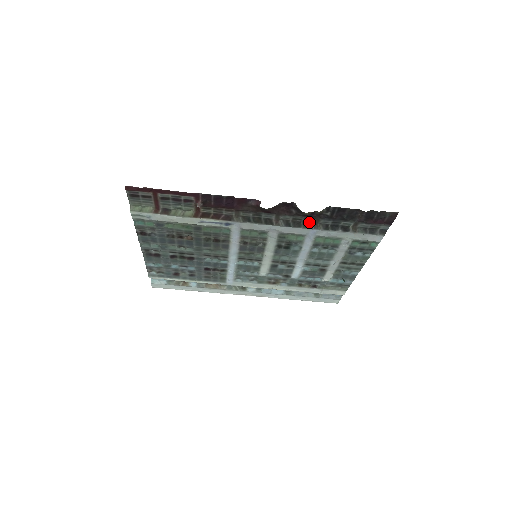
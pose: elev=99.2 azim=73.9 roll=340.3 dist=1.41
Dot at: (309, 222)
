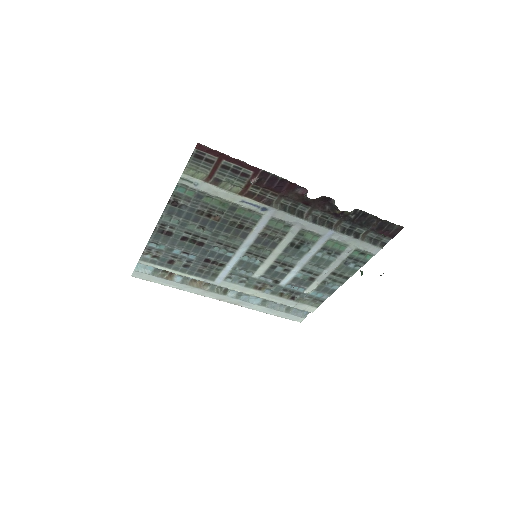
Dot at: (332, 222)
